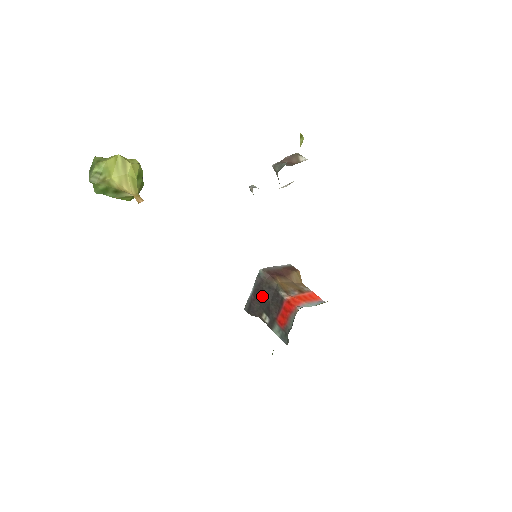
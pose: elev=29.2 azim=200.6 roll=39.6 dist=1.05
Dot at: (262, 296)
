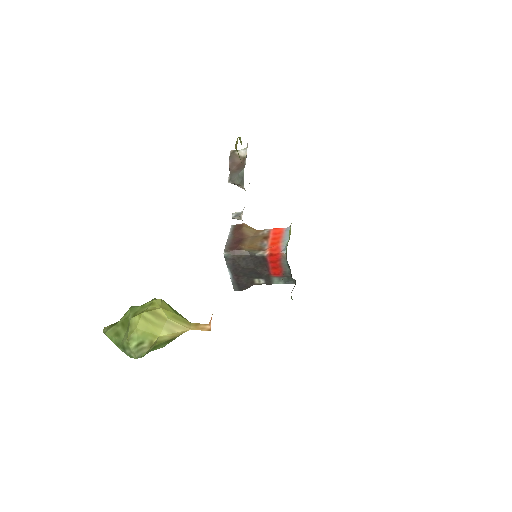
Dot at: (243, 270)
